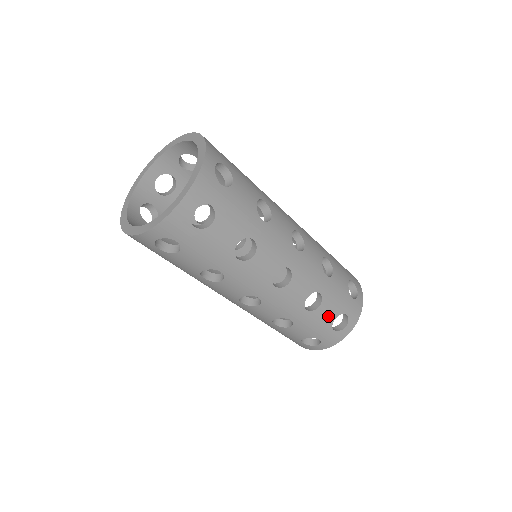
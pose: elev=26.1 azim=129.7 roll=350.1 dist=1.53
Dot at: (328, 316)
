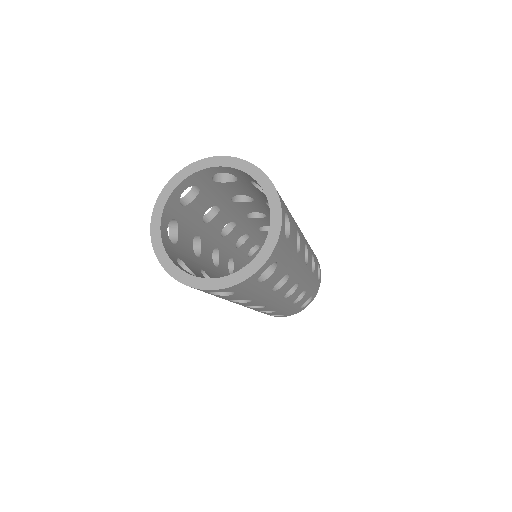
Dot at: (302, 302)
